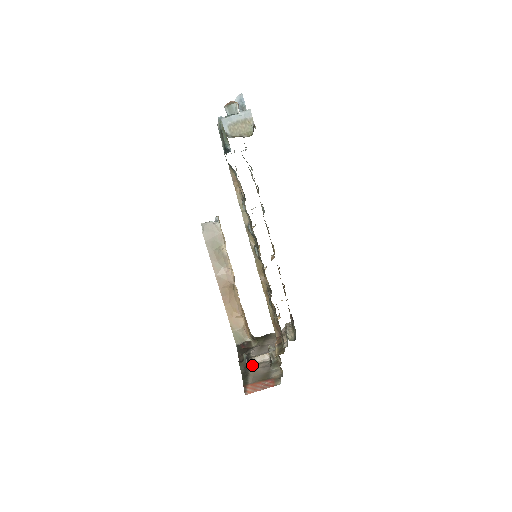
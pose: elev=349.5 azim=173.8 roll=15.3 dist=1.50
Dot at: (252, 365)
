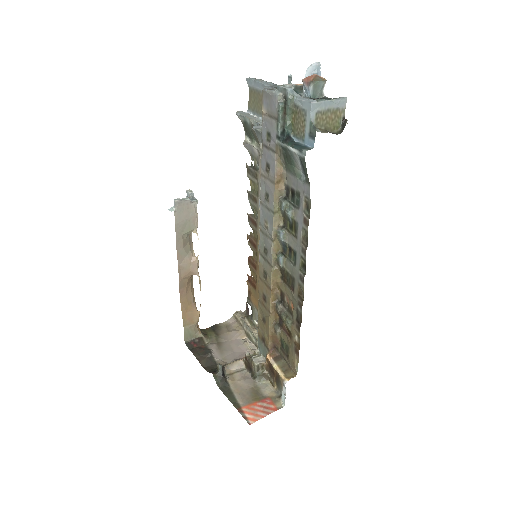
Dot at: (227, 375)
